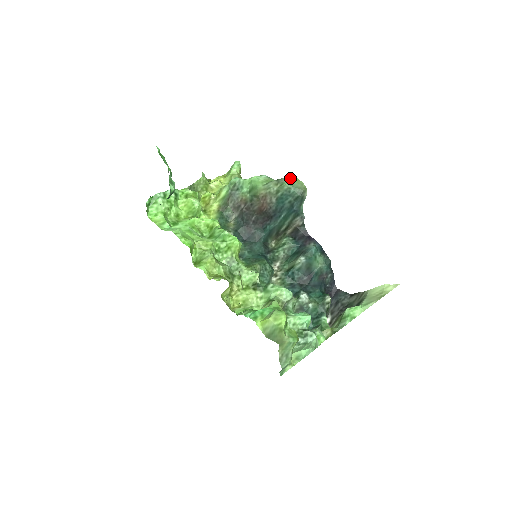
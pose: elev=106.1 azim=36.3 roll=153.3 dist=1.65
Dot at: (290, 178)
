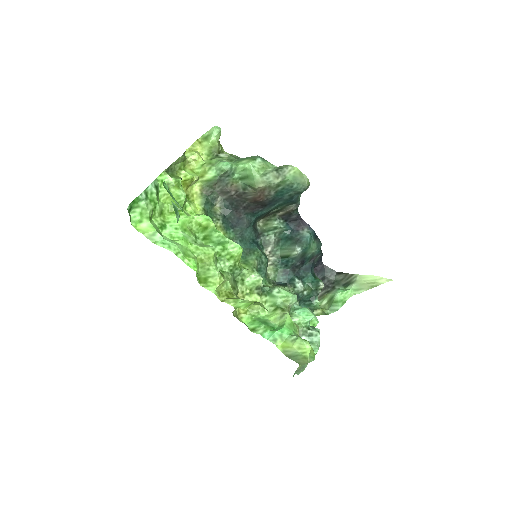
Dot at: (292, 170)
